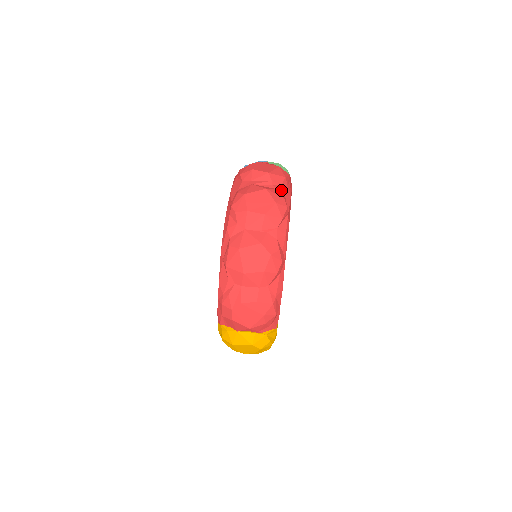
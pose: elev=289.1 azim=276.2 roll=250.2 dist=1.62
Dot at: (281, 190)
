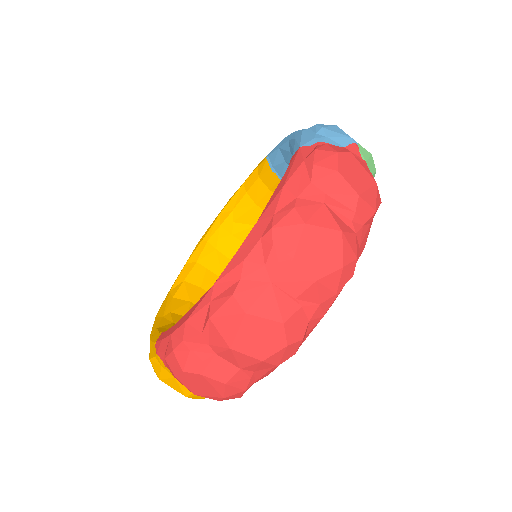
Dot at: (359, 236)
